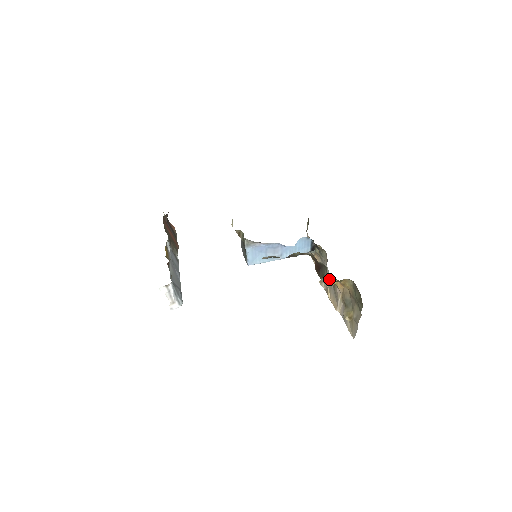
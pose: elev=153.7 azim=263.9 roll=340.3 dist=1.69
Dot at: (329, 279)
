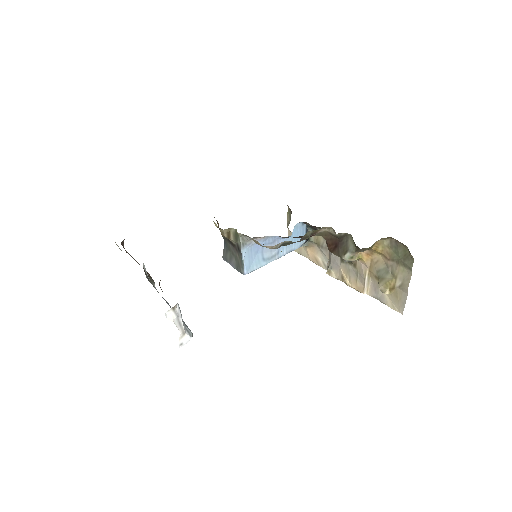
Dot at: occluded
